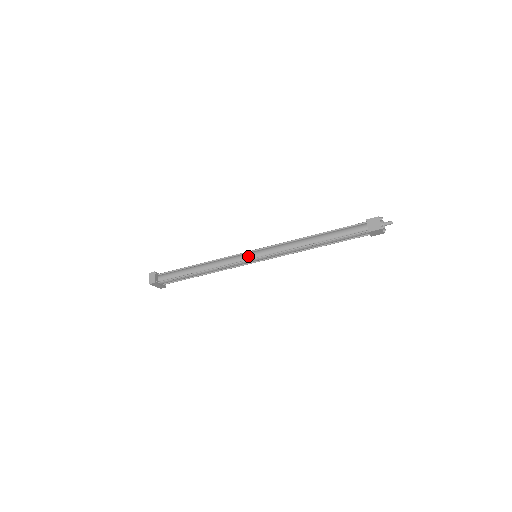
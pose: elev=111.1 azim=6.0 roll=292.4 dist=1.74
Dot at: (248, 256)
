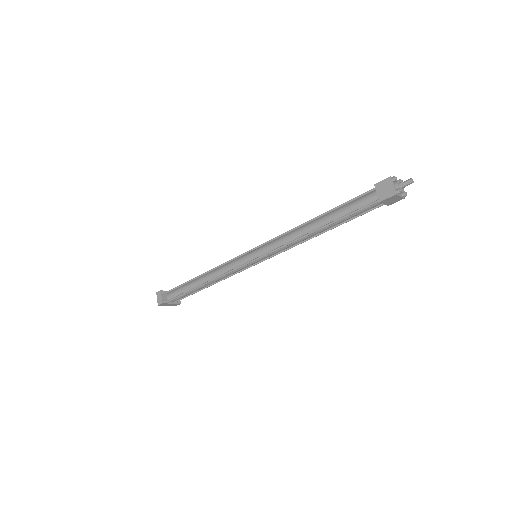
Dot at: (246, 258)
